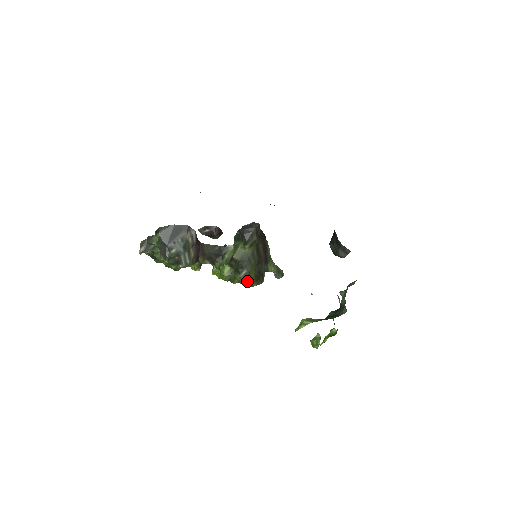
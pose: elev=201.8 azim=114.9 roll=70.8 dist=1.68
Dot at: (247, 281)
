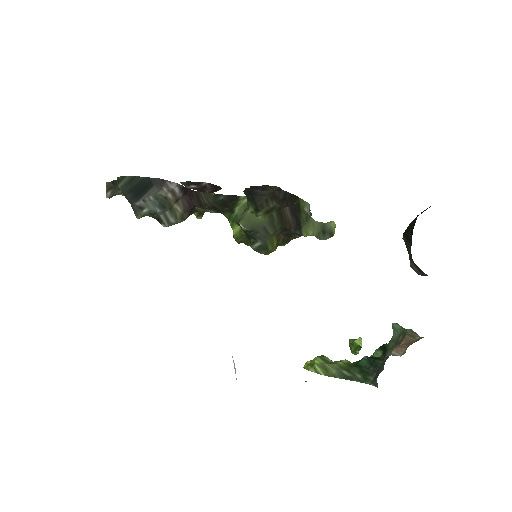
Dot at: (264, 253)
